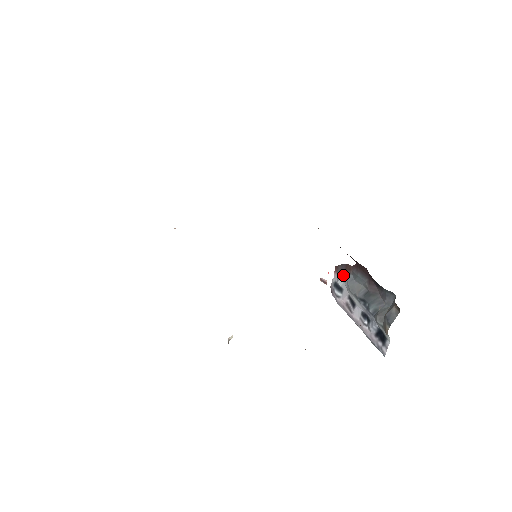
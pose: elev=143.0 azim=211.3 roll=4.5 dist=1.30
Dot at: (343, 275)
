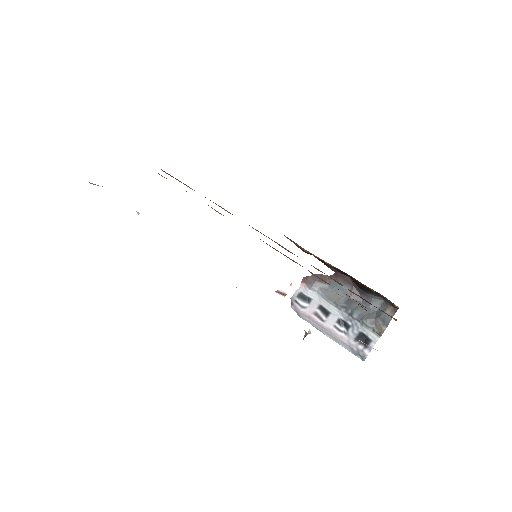
Dot at: (316, 285)
